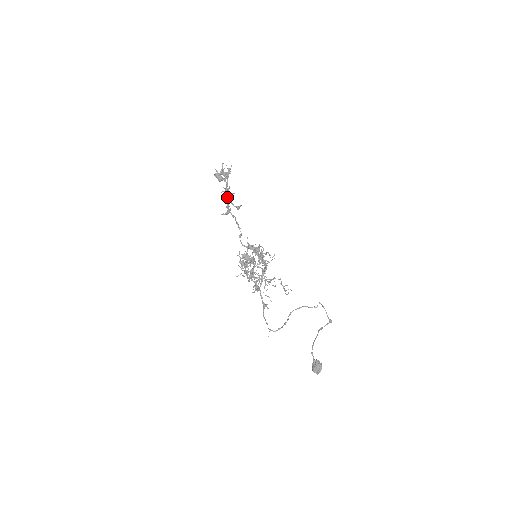
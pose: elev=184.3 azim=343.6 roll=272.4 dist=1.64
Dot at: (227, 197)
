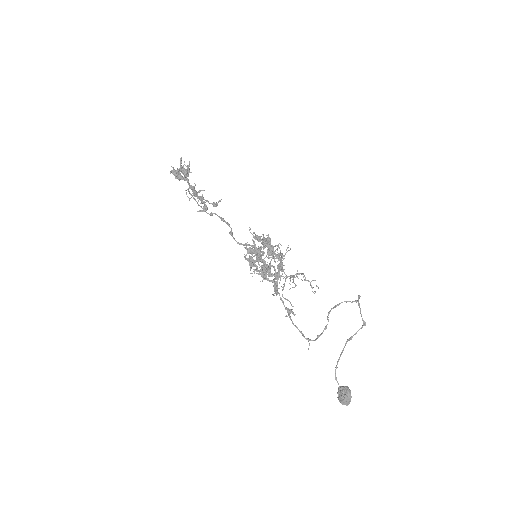
Dot at: (196, 194)
